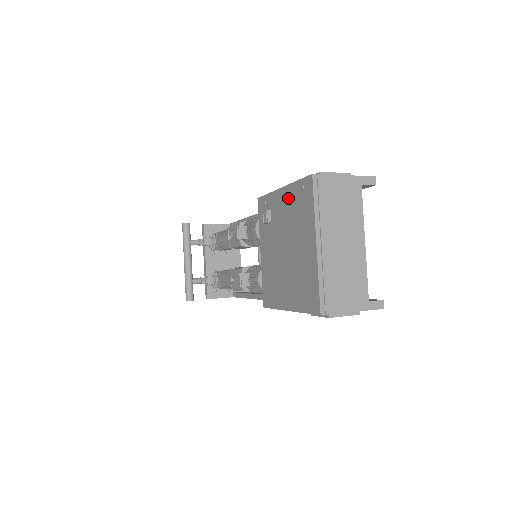
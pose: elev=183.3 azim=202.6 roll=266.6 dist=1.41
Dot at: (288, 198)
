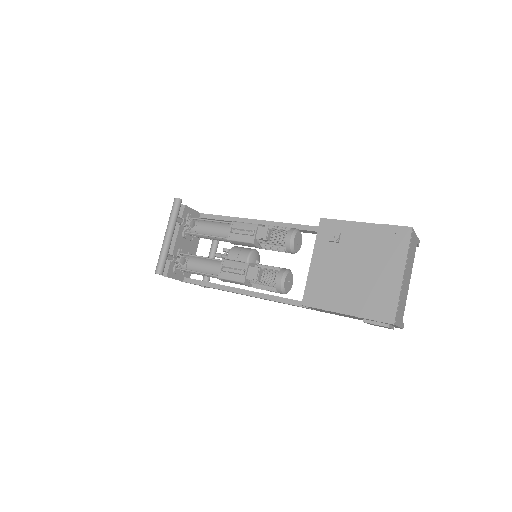
Dot at: (373, 233)
